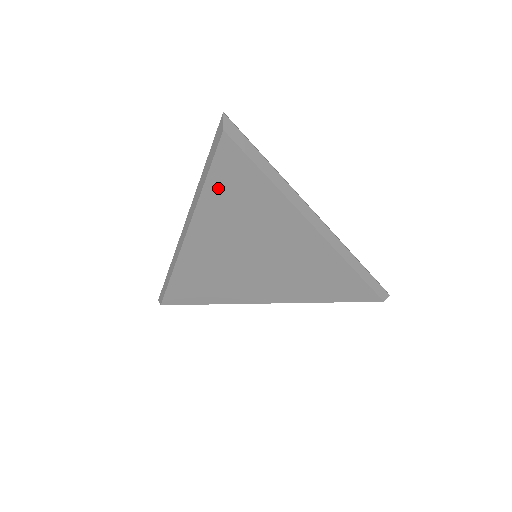
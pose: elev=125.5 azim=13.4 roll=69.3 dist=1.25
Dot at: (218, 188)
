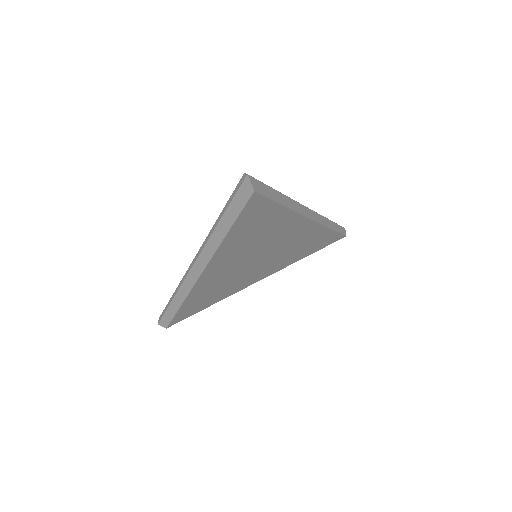
Dot at: (239, 230)
